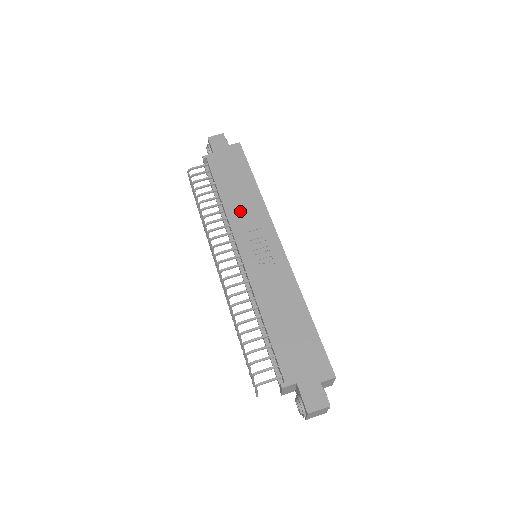
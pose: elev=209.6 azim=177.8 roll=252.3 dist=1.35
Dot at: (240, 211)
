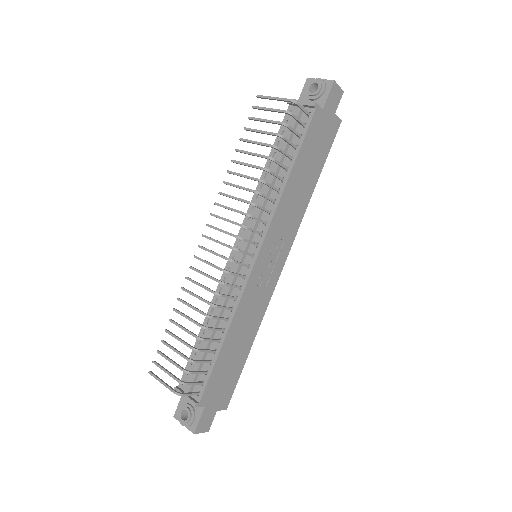
Dot at: (288, 208)
